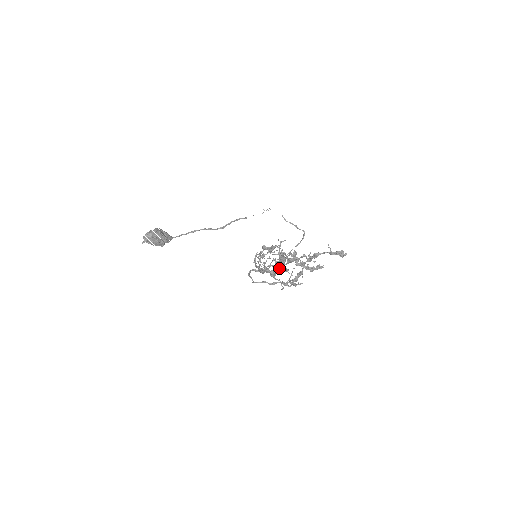
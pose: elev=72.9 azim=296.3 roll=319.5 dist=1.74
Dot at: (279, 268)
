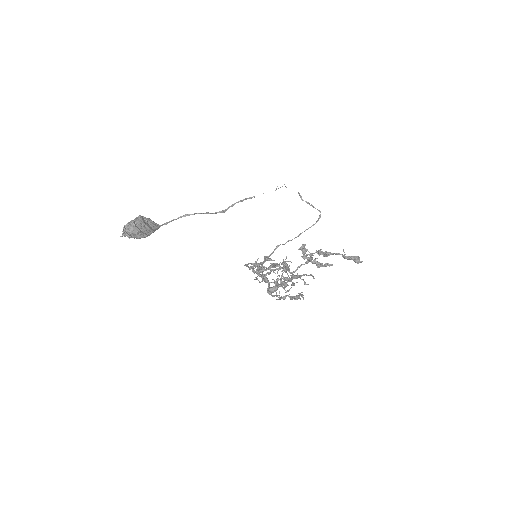
Dot at: (278, 287)
